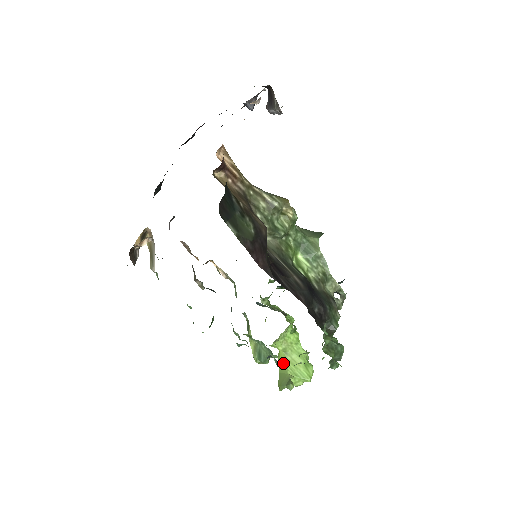
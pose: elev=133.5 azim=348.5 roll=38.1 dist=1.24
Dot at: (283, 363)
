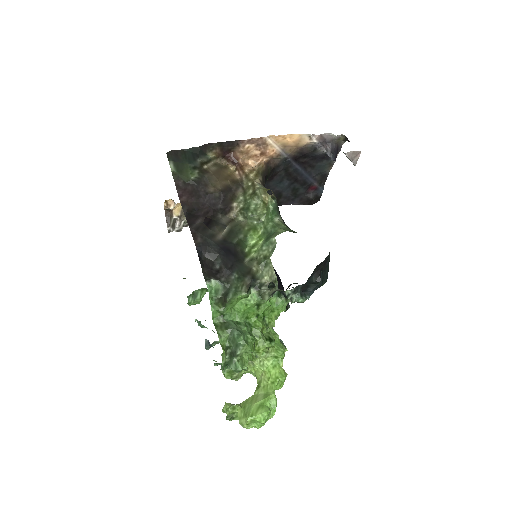
Dot at: occluded
